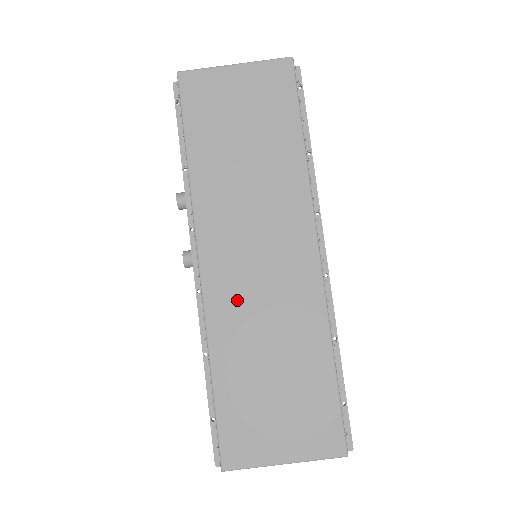
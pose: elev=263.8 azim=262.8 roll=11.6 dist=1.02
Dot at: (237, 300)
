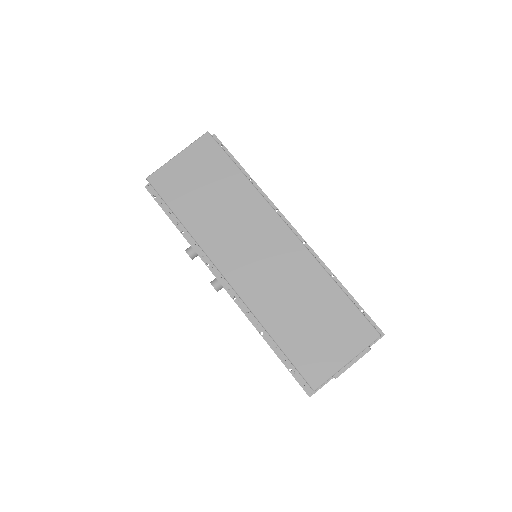
Dot at: (261, 286)
